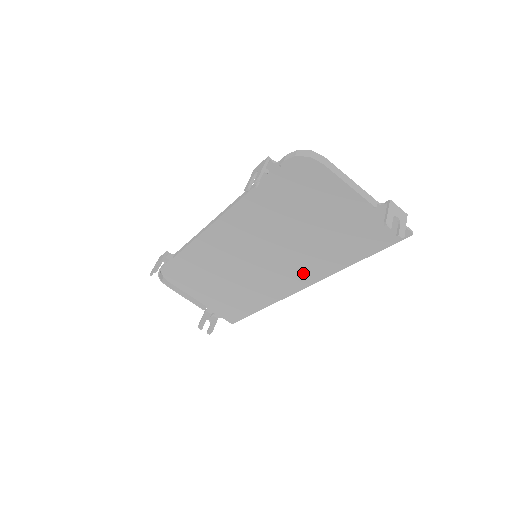
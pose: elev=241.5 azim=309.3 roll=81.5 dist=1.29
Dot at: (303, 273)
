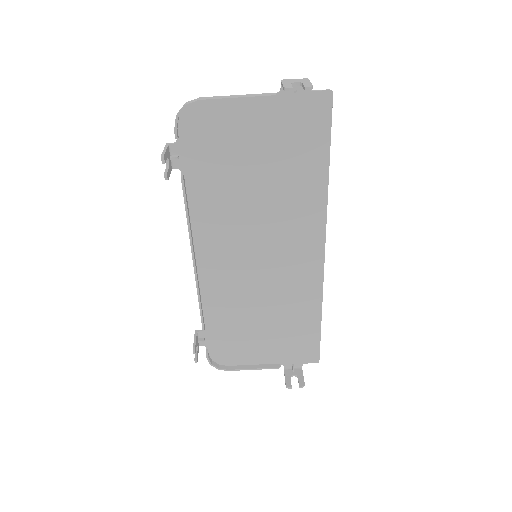
Dot at: (306, 233)
